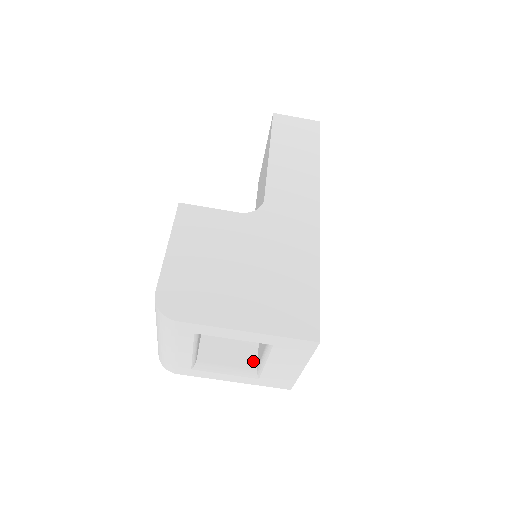
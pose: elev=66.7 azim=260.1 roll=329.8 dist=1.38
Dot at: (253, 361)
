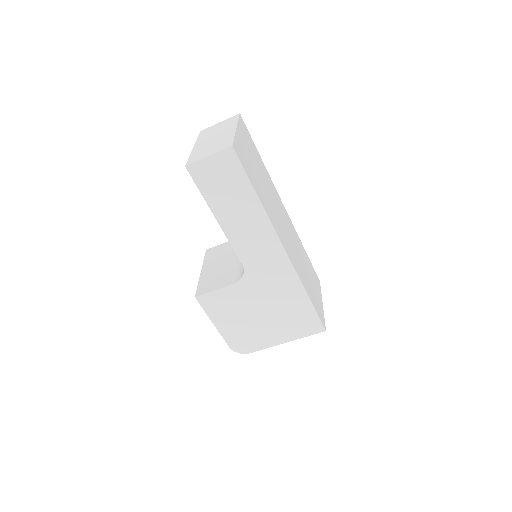
Dot at: occluded
